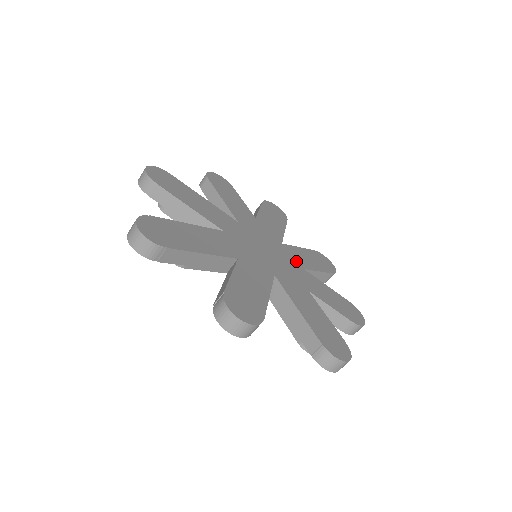
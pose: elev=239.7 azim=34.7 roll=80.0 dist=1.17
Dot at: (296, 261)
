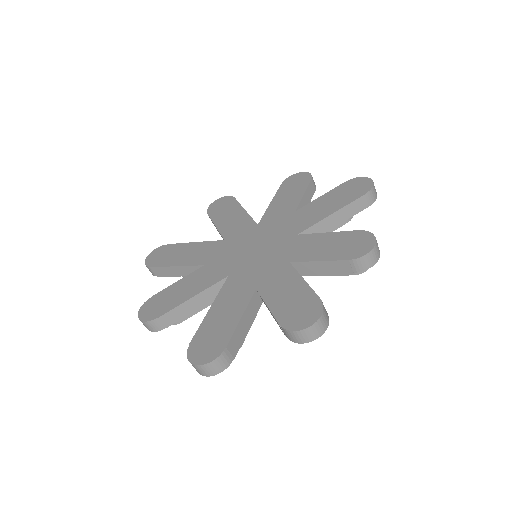
Dot at: (290, 254)
